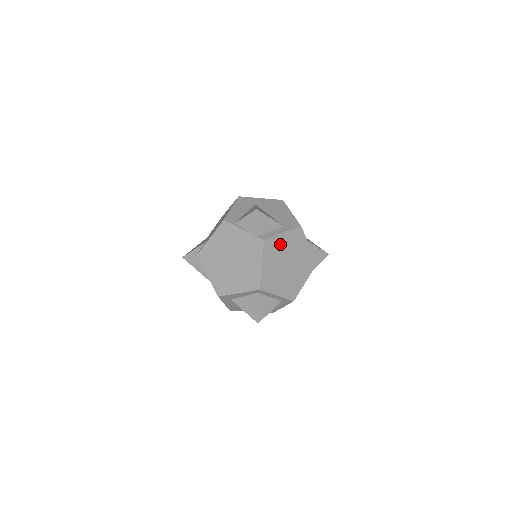
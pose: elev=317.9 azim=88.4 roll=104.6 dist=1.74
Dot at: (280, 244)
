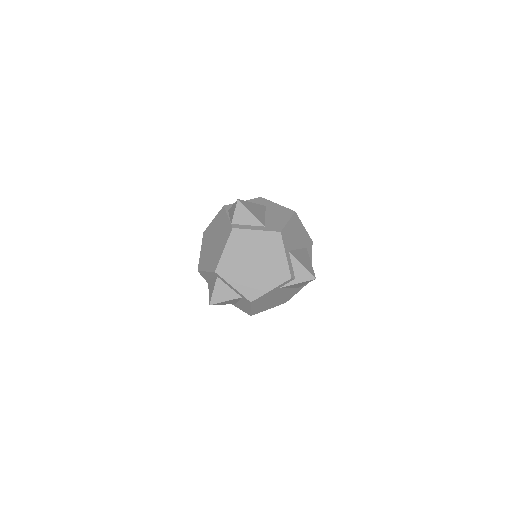
Dot at: (250, 239)
